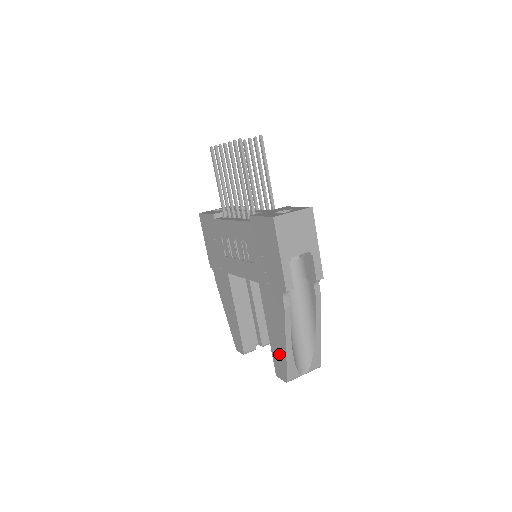
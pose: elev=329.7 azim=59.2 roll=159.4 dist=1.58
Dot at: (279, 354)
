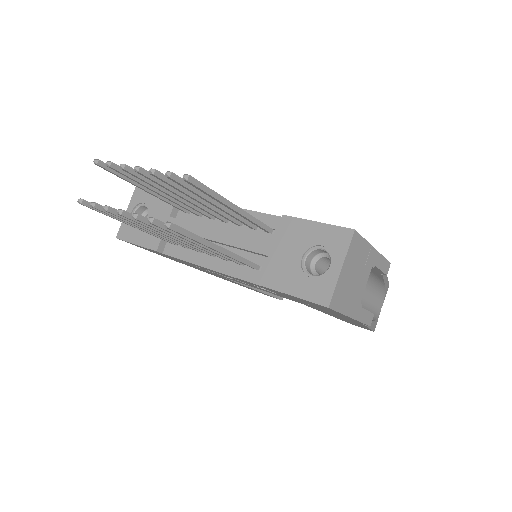
Dot at: occluded
